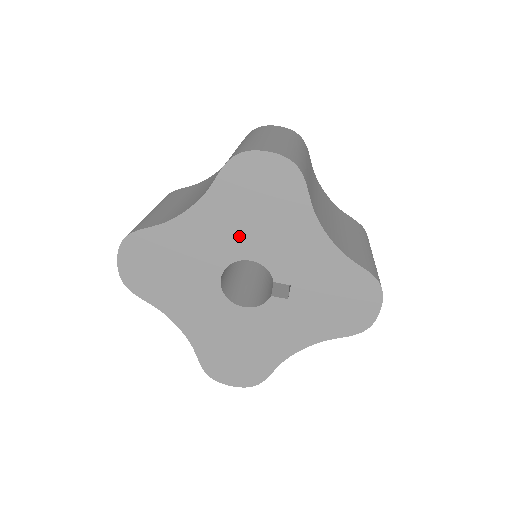
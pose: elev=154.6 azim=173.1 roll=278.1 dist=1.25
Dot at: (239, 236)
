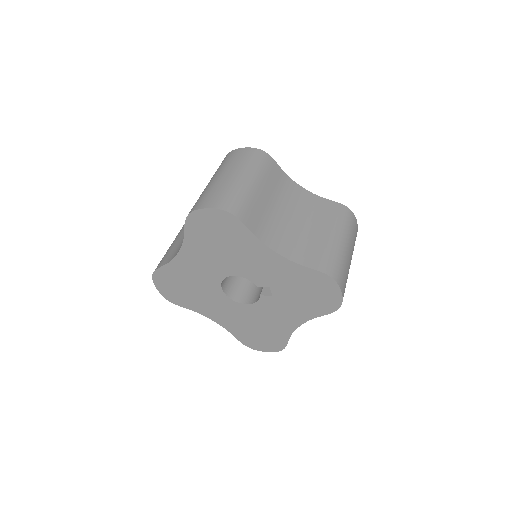
Dot at: (218, 262)
